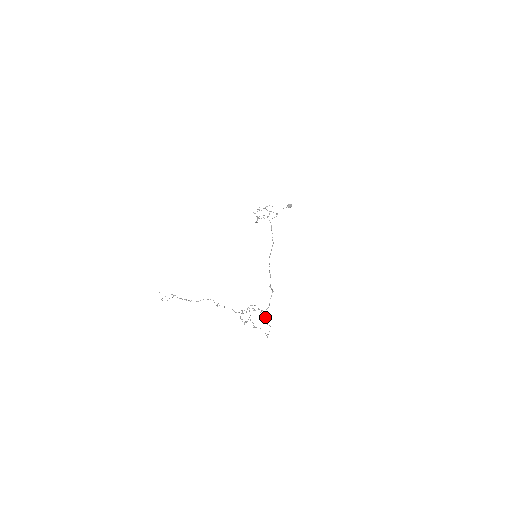
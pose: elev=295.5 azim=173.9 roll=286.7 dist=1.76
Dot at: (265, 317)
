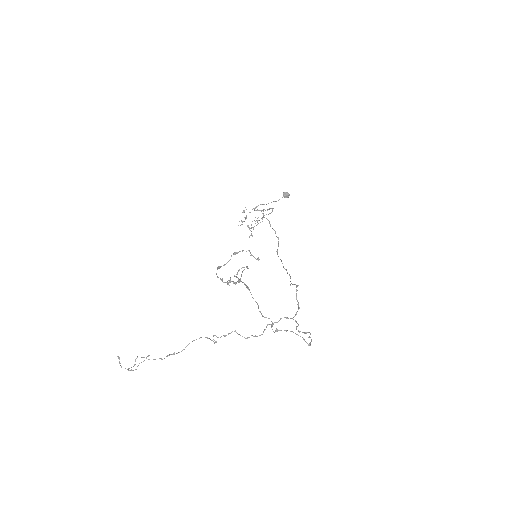
Dot at: occluded
